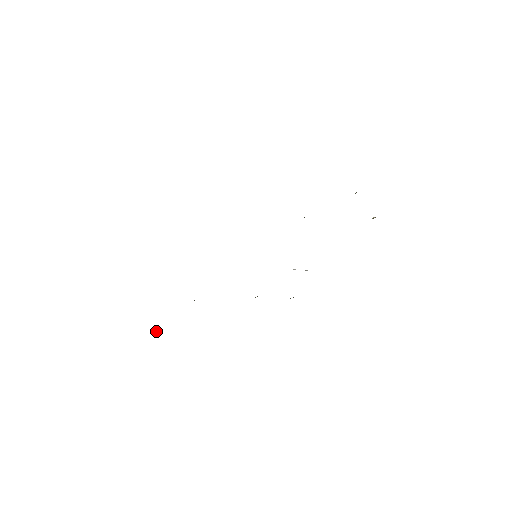
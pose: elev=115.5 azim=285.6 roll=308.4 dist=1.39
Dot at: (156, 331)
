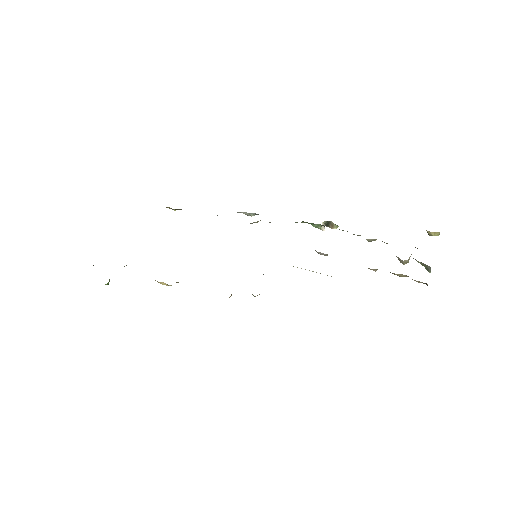
Dot at: occluded
